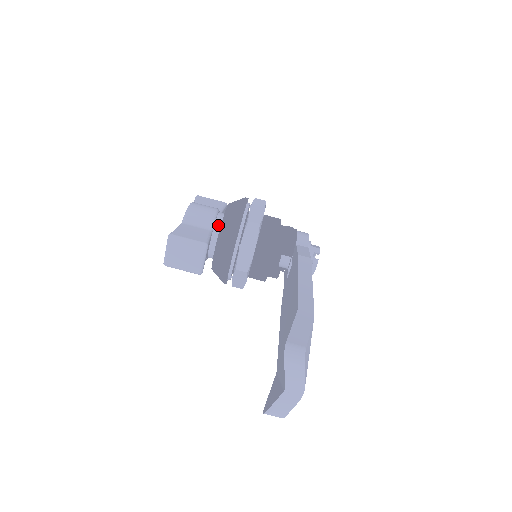
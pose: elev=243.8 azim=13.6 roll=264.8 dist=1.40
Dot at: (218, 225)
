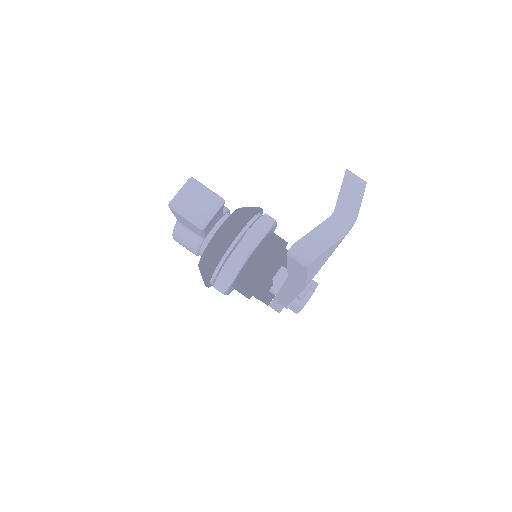
Dot at: occluded
